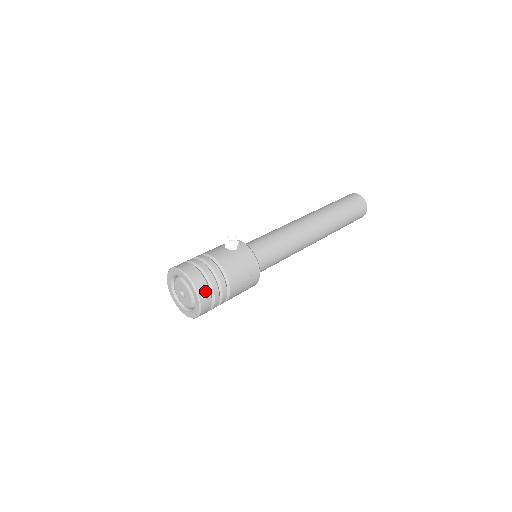
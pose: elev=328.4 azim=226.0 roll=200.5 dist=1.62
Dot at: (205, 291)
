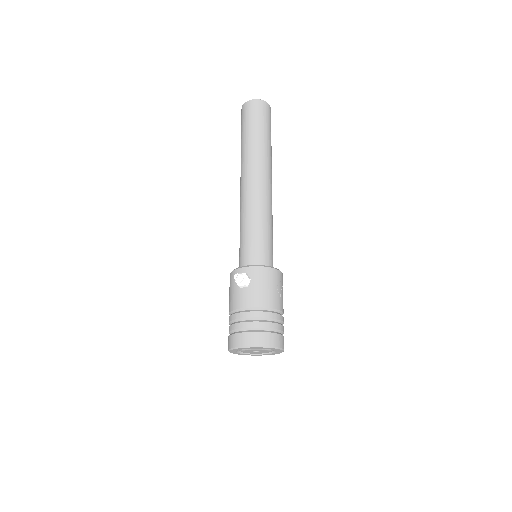
Dot at: (274, 338)
